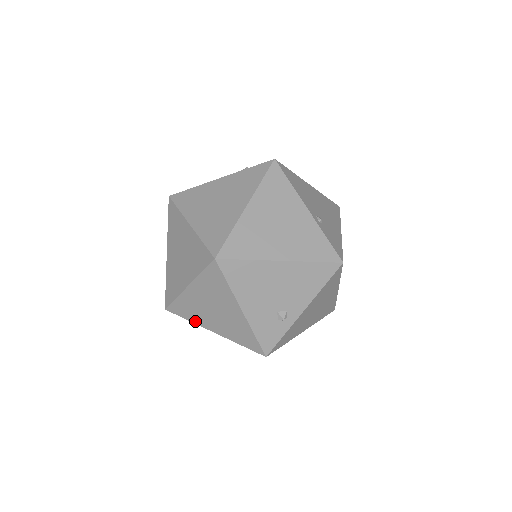
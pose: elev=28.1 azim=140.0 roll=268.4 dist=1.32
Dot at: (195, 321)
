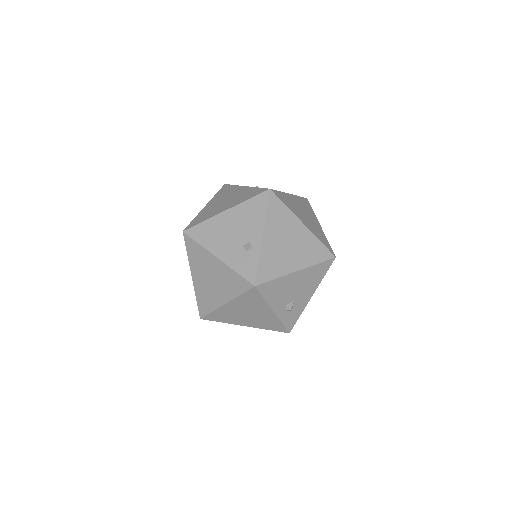
Dot at: (214, 307)
